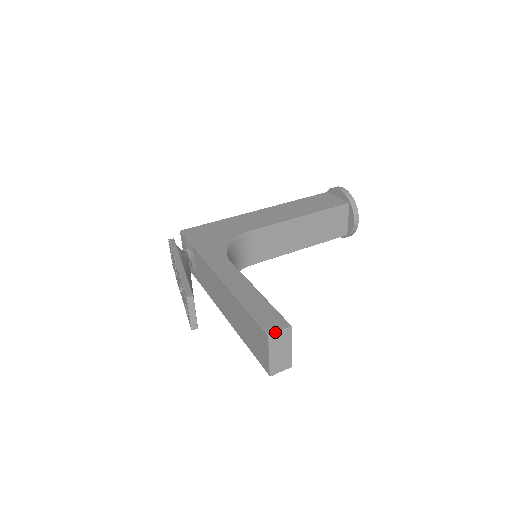
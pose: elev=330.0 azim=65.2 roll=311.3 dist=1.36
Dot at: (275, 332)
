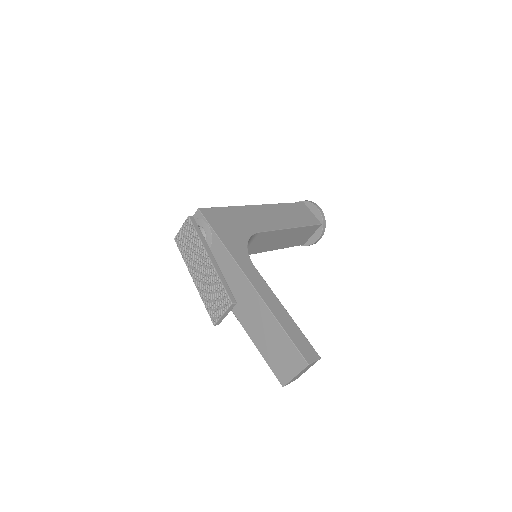
Dot at: (312, 362)
